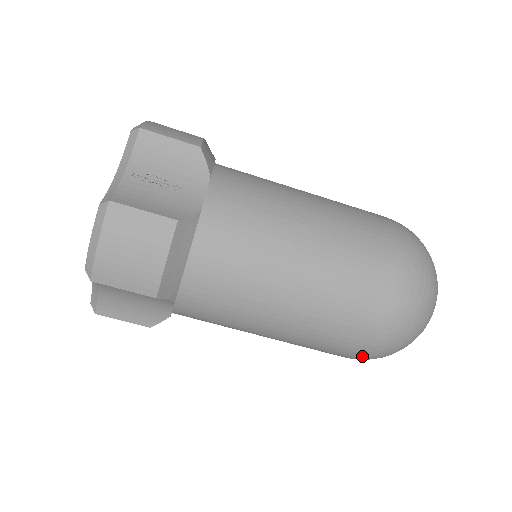
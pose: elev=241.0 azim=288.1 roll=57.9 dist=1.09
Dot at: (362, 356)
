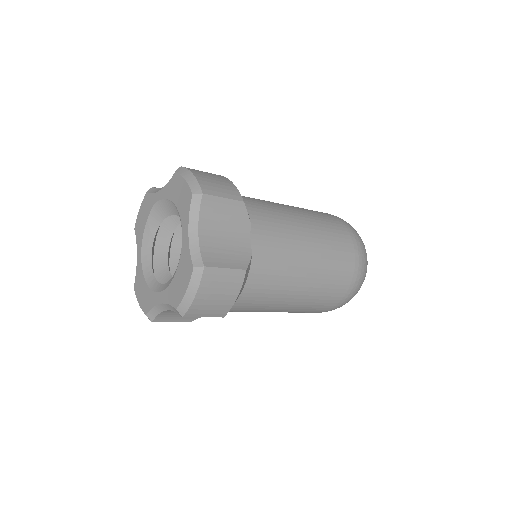
Dot at: occluded
